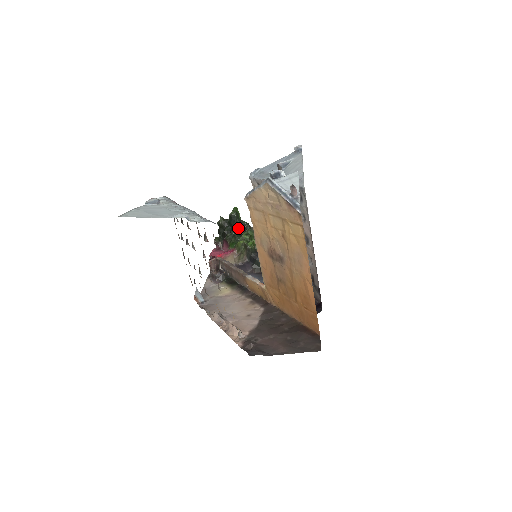
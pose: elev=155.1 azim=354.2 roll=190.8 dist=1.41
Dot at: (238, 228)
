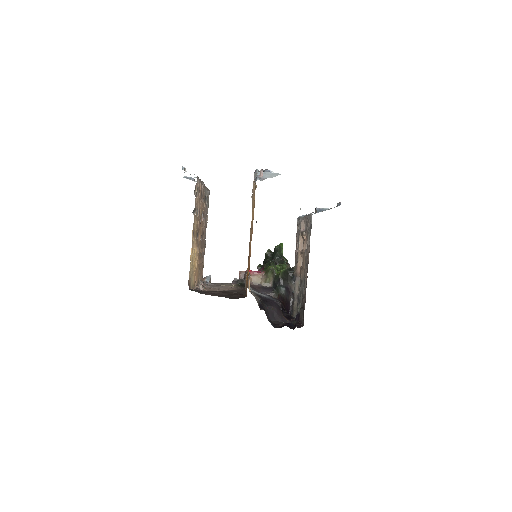
Dot at: (277, 260)
